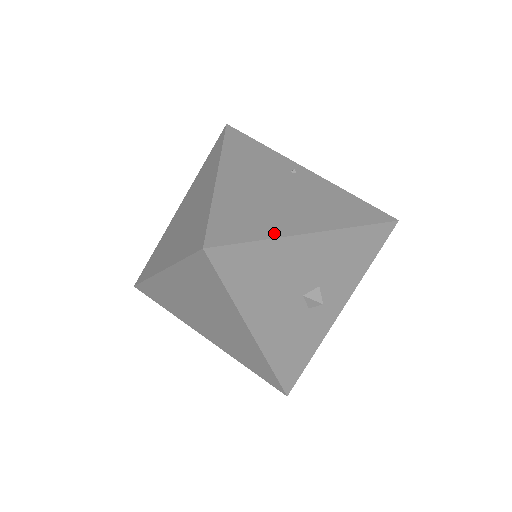
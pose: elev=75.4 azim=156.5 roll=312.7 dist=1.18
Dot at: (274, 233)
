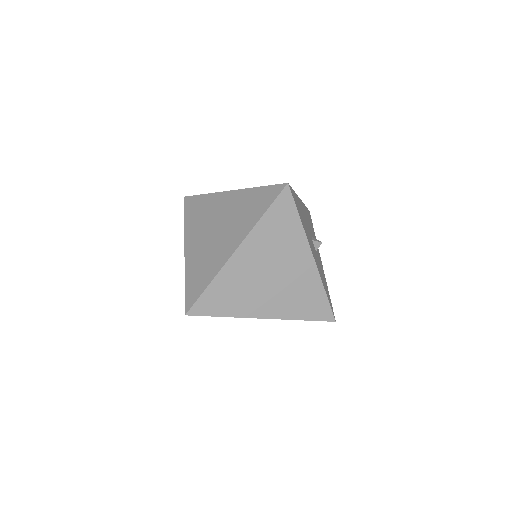
Dot at: occluded
